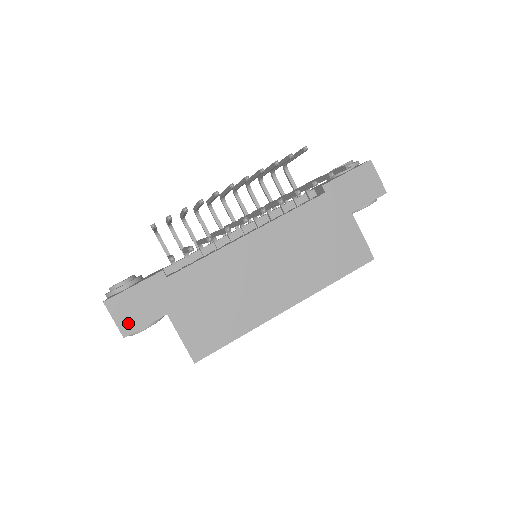
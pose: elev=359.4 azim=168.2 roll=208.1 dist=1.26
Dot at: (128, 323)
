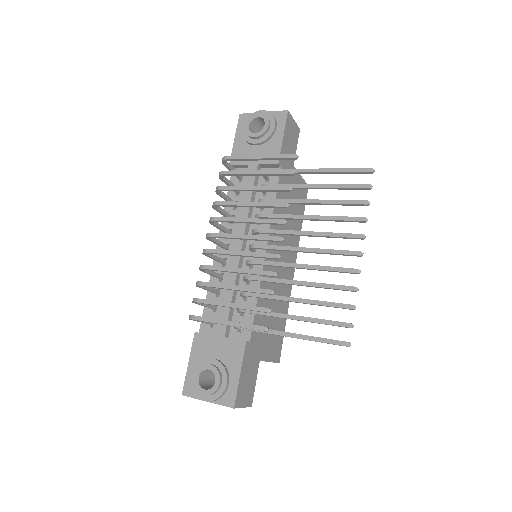
Dot at: (249, 397)
